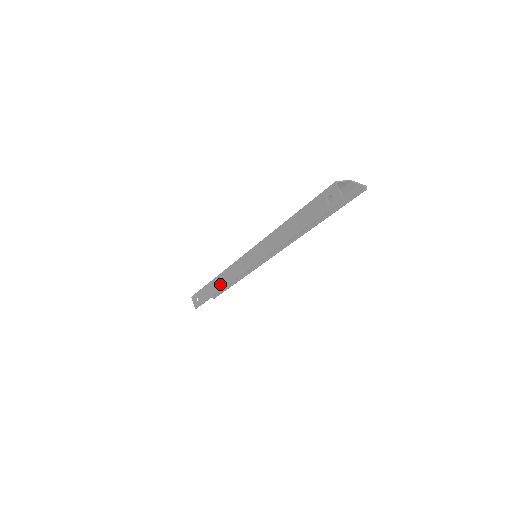
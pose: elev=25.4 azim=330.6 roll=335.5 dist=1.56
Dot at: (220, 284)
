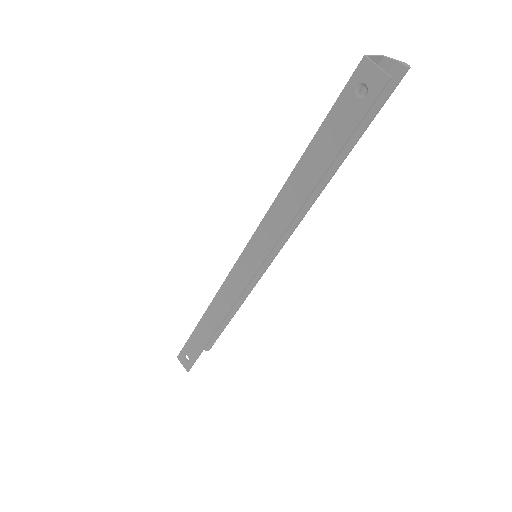
Dot at: (214, 320)
